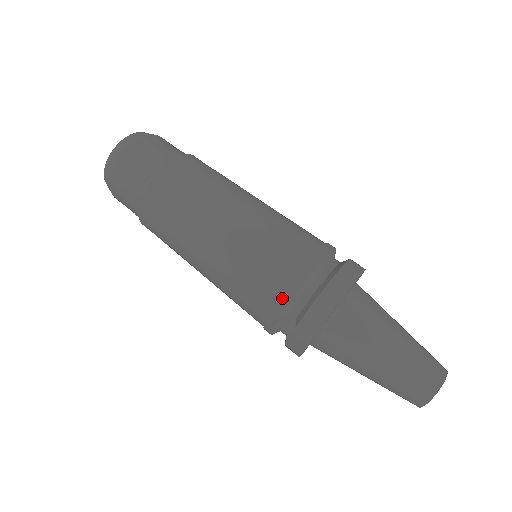
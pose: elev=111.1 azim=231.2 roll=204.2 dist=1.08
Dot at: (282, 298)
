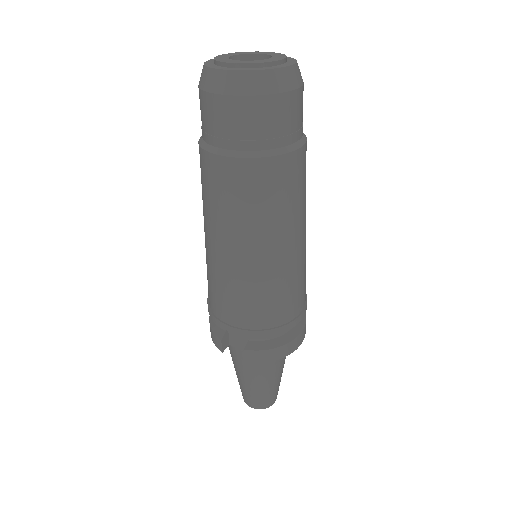
Dot at: (259, 332)
